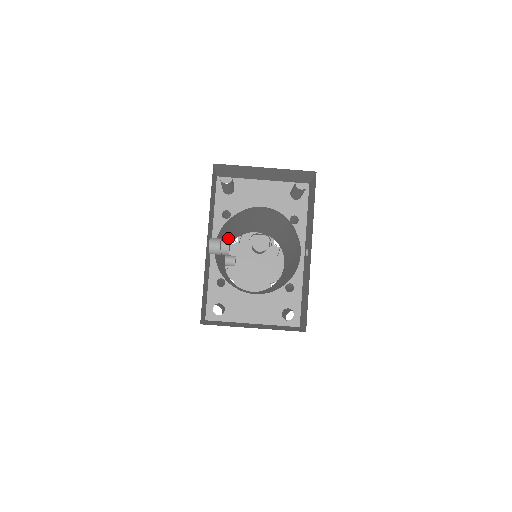
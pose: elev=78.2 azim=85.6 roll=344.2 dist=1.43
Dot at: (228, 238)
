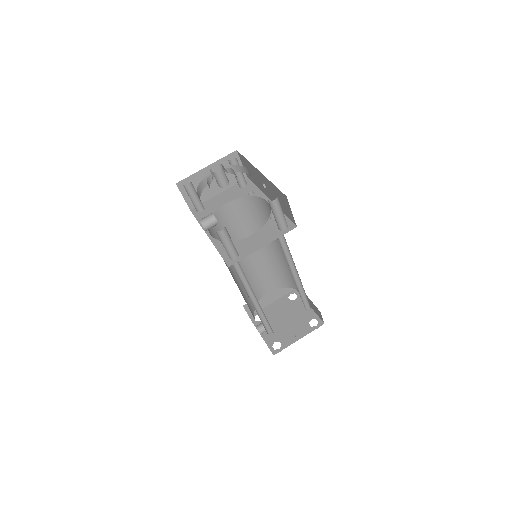
Dot at: (239, 282)
